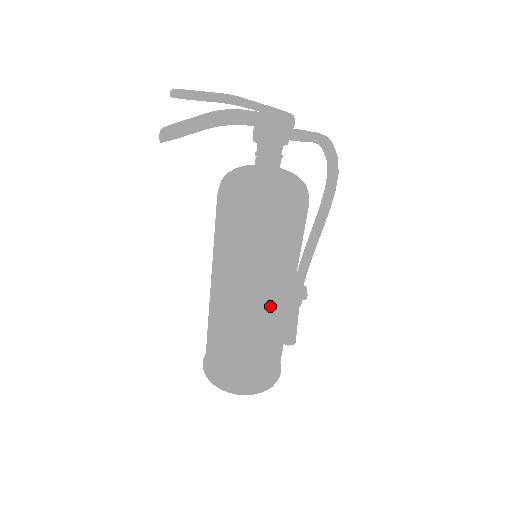
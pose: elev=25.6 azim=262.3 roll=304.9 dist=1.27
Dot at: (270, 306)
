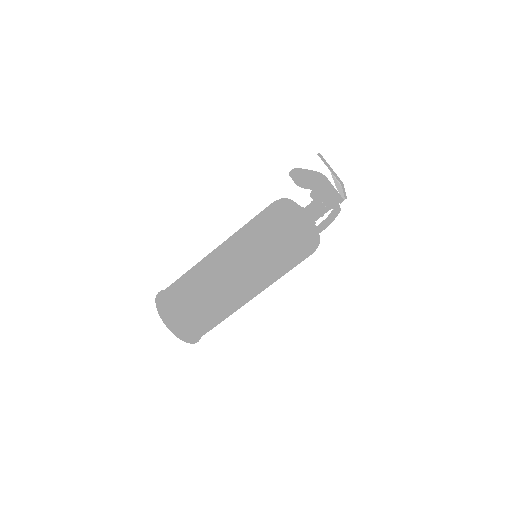
Dot at: occluded
